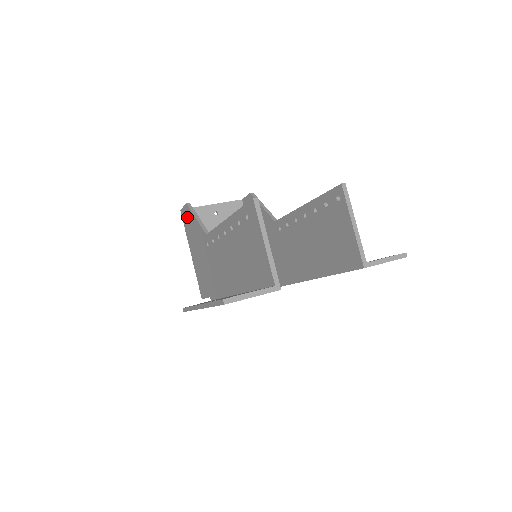
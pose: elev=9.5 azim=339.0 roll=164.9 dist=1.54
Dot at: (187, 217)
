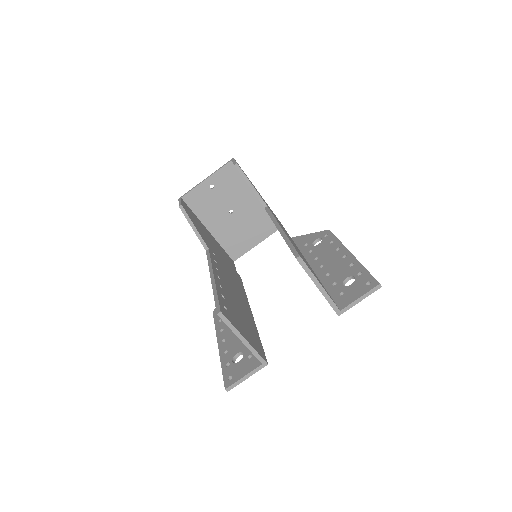
Dot at: occluded
